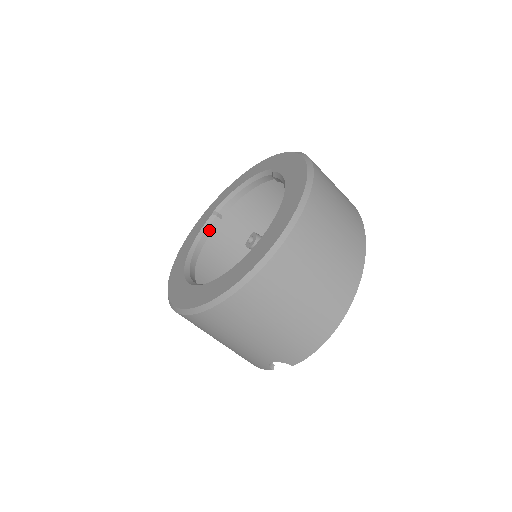
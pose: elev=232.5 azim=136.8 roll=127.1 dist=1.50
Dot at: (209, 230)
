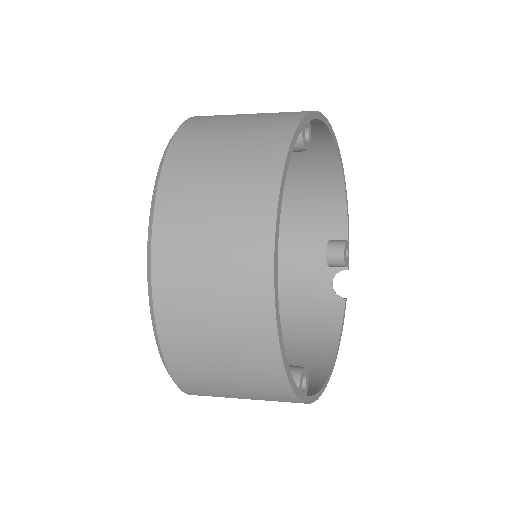
Dot at: occluded
